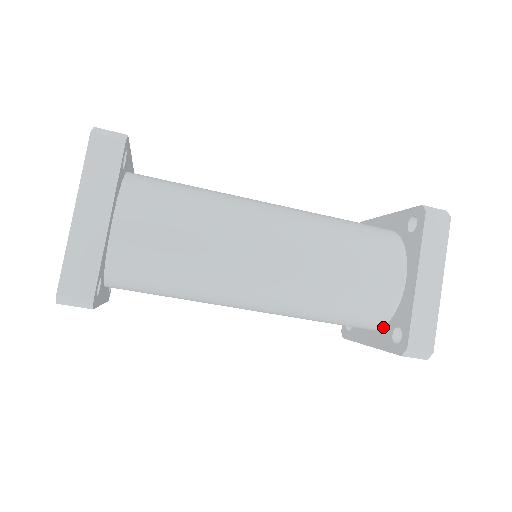
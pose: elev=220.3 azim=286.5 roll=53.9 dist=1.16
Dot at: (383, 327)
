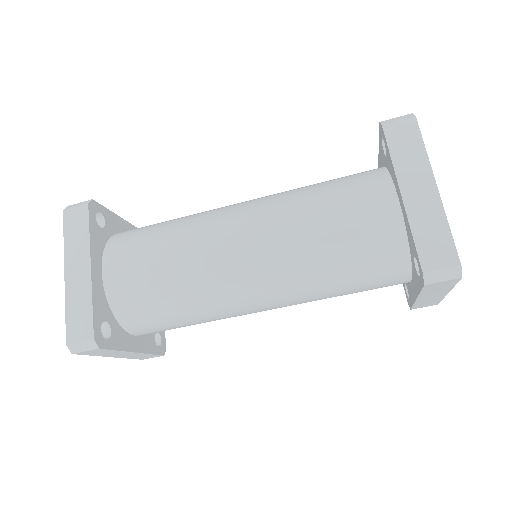
Dot at: (411, 268)
